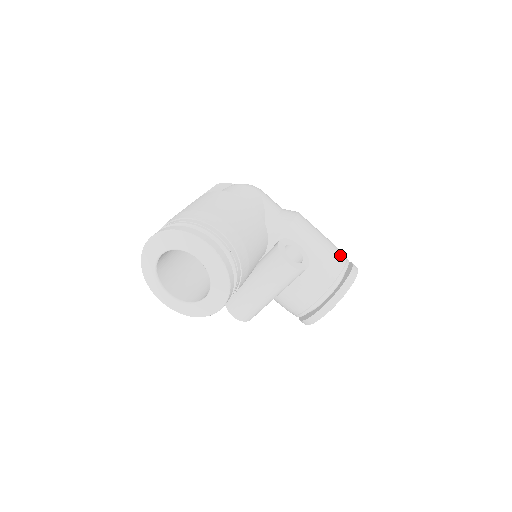
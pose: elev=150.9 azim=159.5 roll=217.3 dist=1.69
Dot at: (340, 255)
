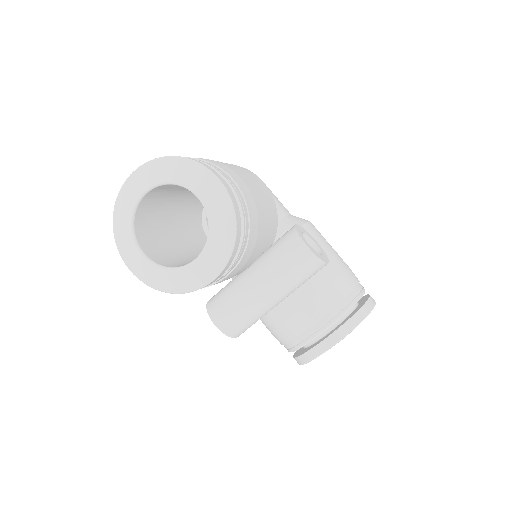
Dot at: (356, 277)
